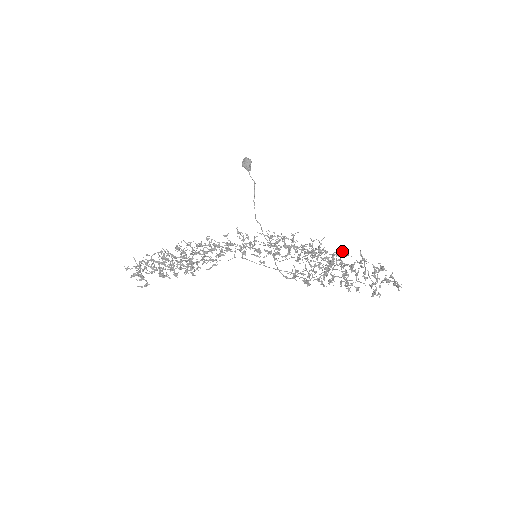
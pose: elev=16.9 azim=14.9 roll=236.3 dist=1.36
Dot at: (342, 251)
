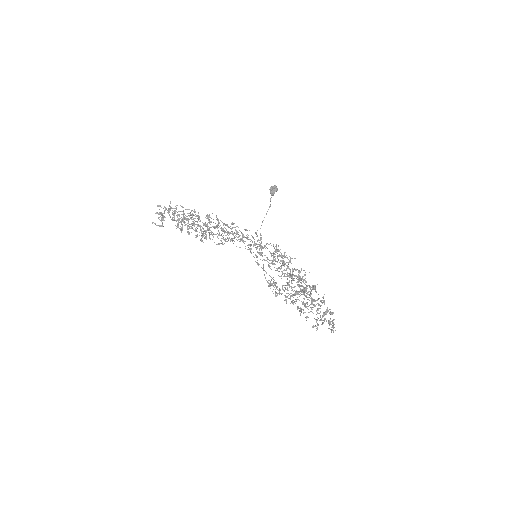
Dot at: (315, 287)
